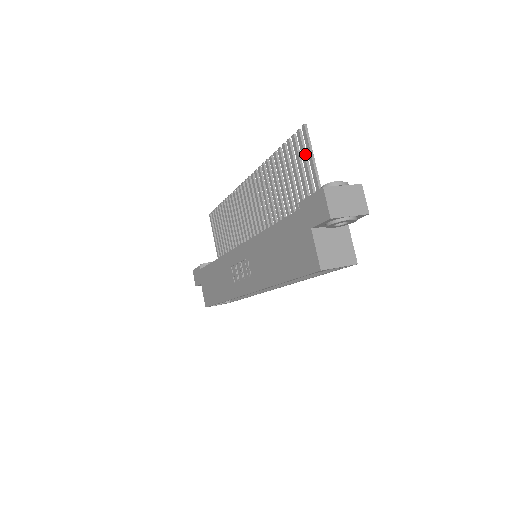
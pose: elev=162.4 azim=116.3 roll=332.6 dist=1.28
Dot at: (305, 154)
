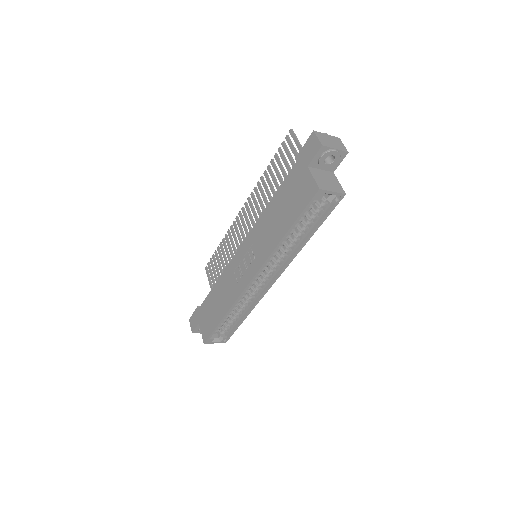
Dot at: (293, 147)
